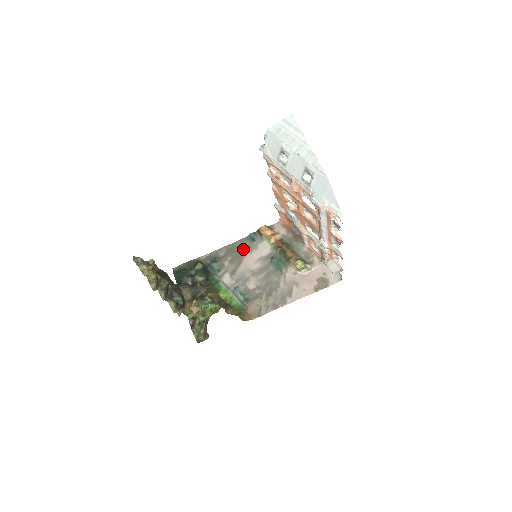
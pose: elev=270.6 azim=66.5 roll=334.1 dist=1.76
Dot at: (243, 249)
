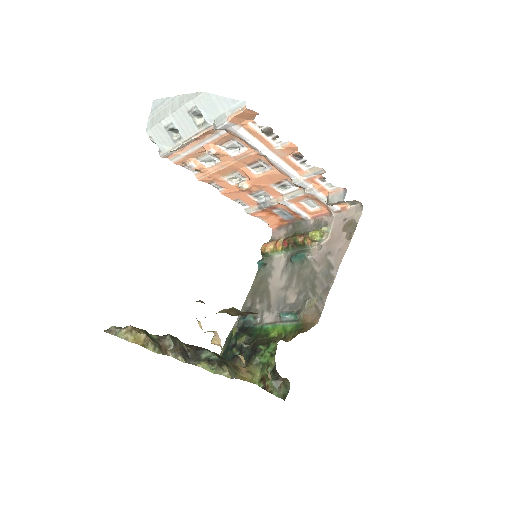
Dot at: (262, 281)
